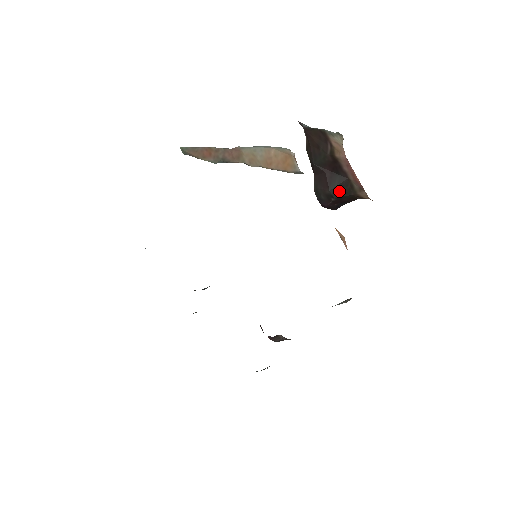
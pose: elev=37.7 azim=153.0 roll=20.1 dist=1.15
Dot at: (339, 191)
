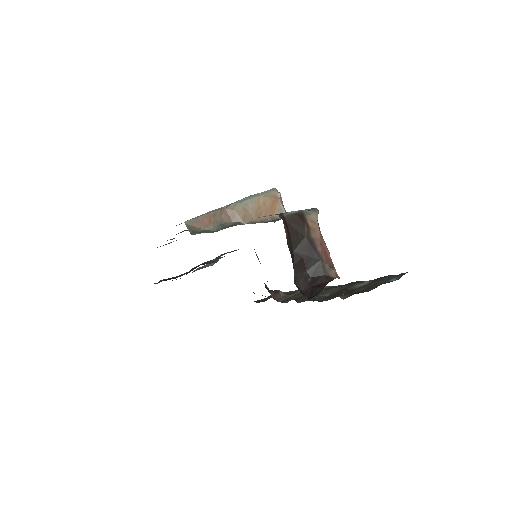
Dot at: (314, 271)
